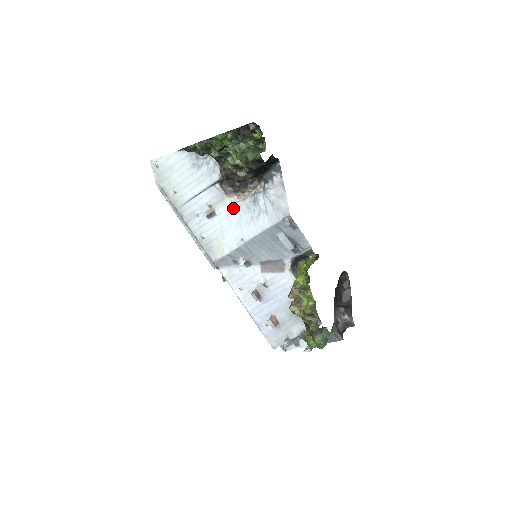
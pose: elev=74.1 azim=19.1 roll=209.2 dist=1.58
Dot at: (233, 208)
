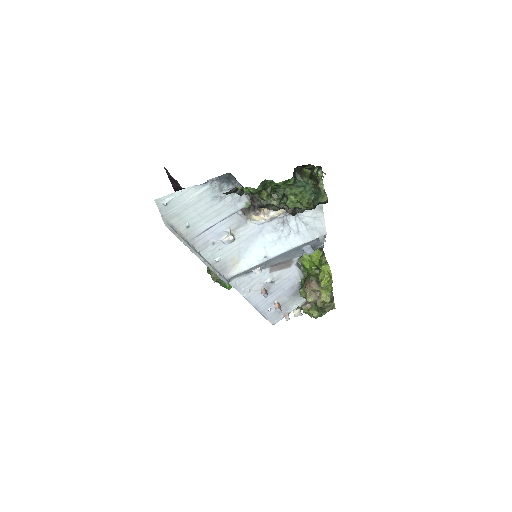
Dot at: (256, 230)
